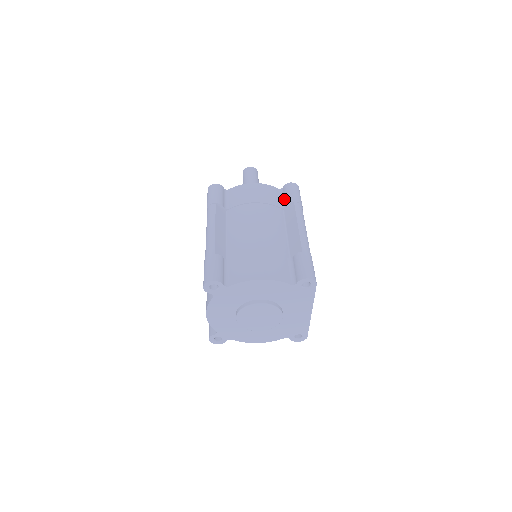
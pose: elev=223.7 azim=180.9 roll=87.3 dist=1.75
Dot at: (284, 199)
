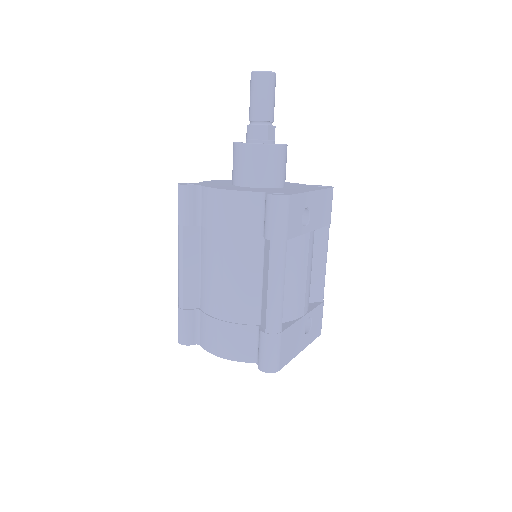
Dot at: (264, 221)
